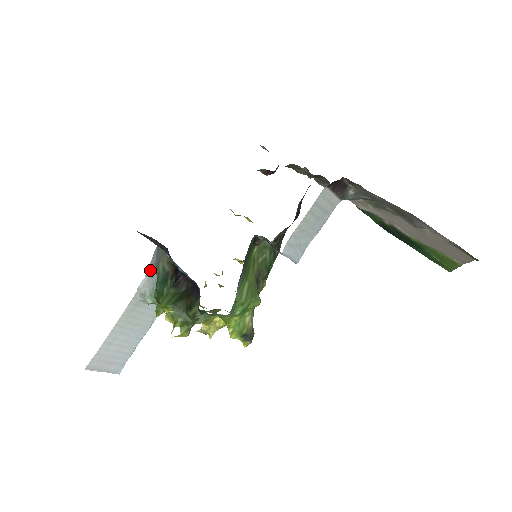
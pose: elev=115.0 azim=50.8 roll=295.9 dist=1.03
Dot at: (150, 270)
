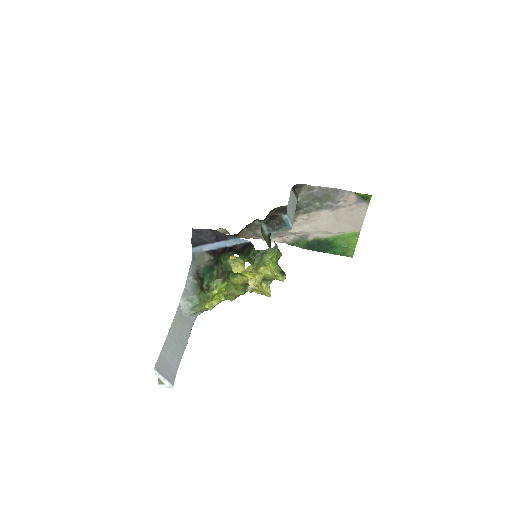
Dot at: (187, 283)
